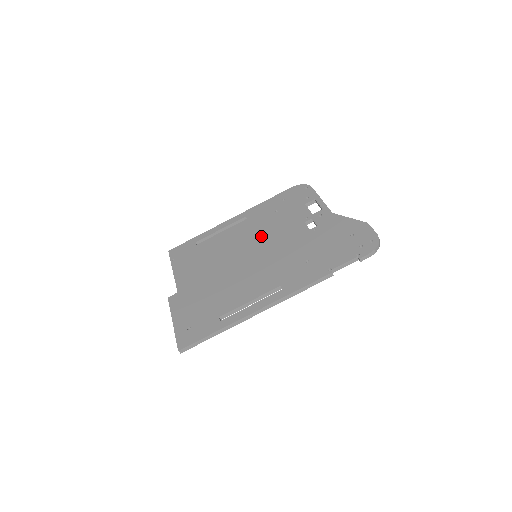
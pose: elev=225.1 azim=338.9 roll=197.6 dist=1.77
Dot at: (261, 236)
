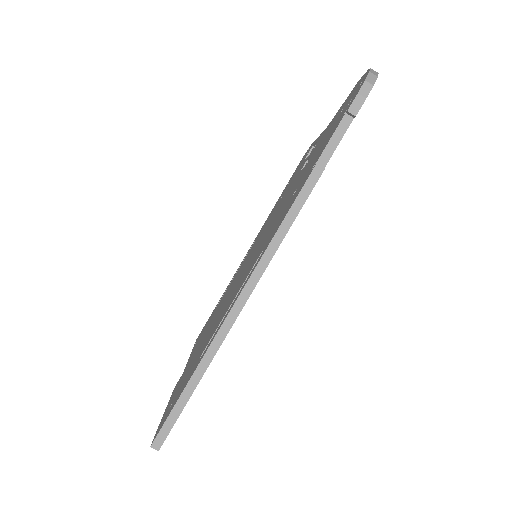
Dot at: (262, 233)
